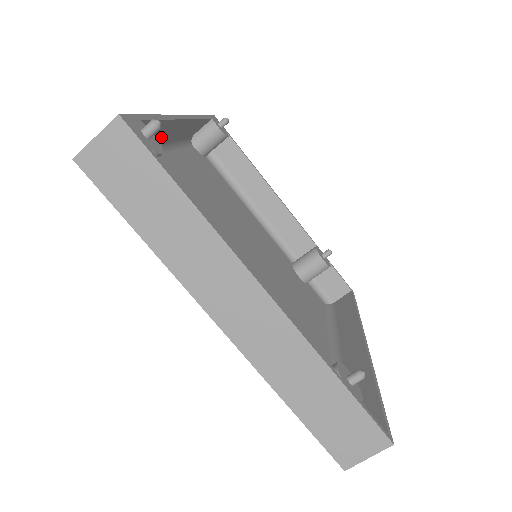
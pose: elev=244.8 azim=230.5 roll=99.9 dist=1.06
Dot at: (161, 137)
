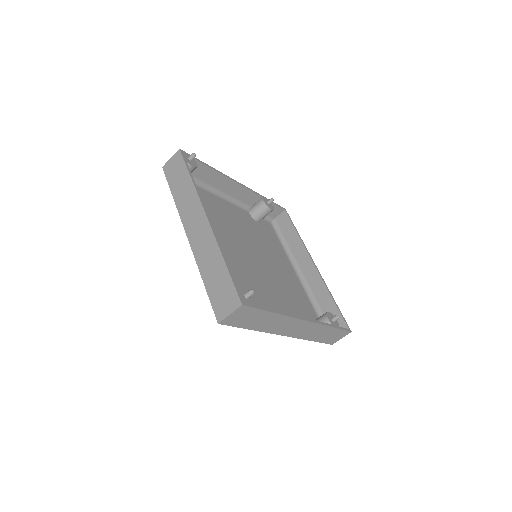
Dot at: (200, 237)
